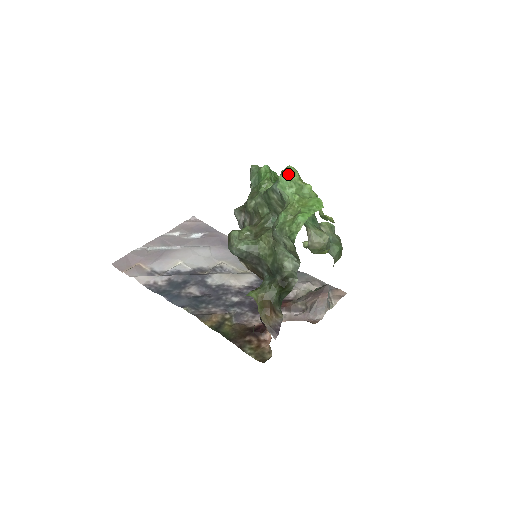
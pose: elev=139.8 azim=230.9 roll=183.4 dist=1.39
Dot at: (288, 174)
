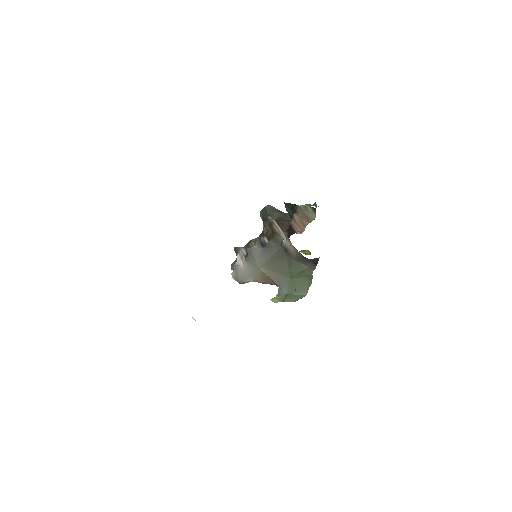
Dot at: occluded
